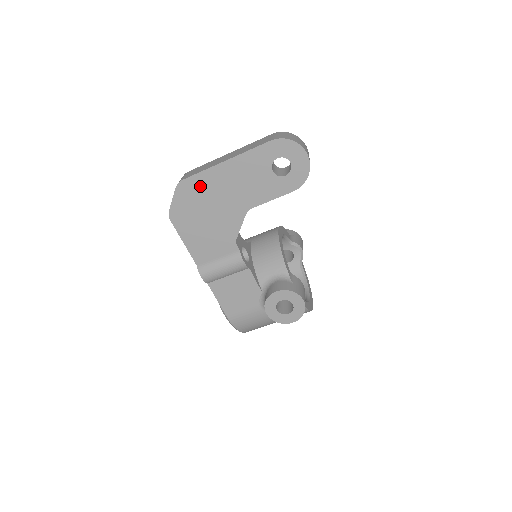
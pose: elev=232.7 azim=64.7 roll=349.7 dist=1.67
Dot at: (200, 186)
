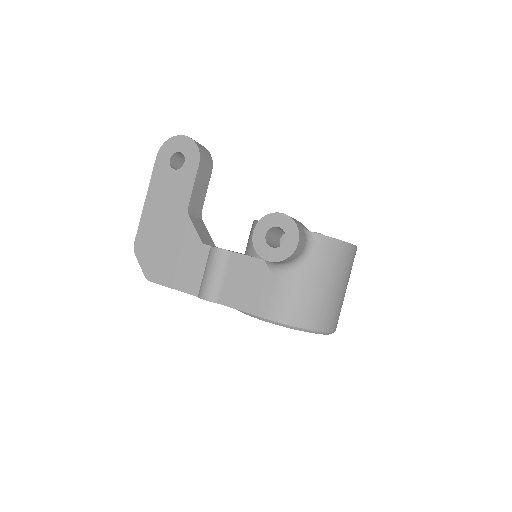
Dot at: (146, 234)
